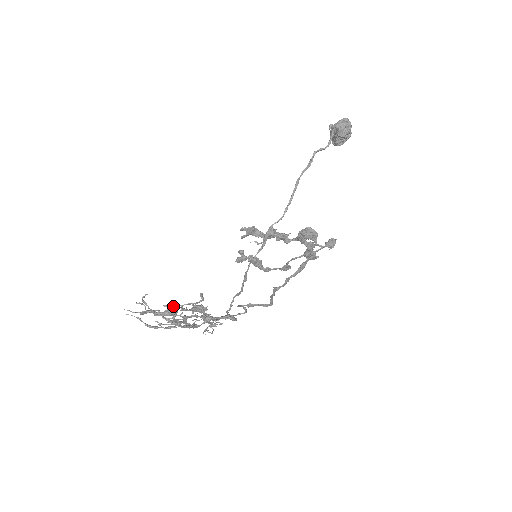
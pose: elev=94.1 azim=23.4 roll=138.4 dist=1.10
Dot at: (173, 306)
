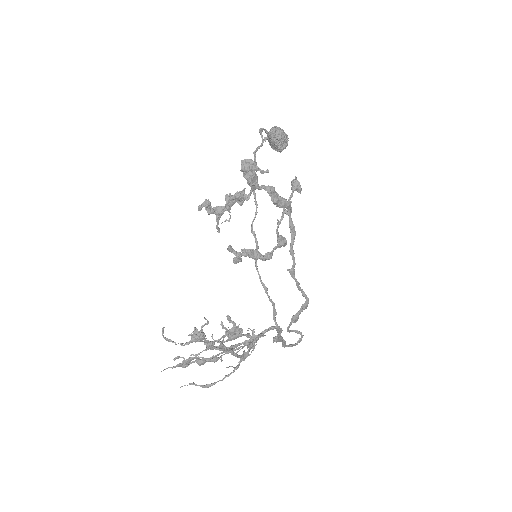
Dot at: (195, 328)
